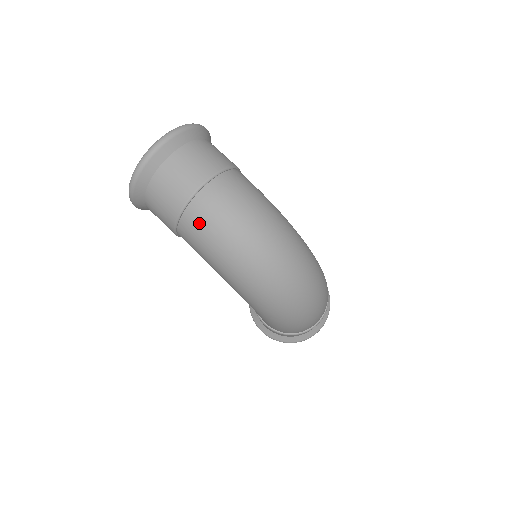
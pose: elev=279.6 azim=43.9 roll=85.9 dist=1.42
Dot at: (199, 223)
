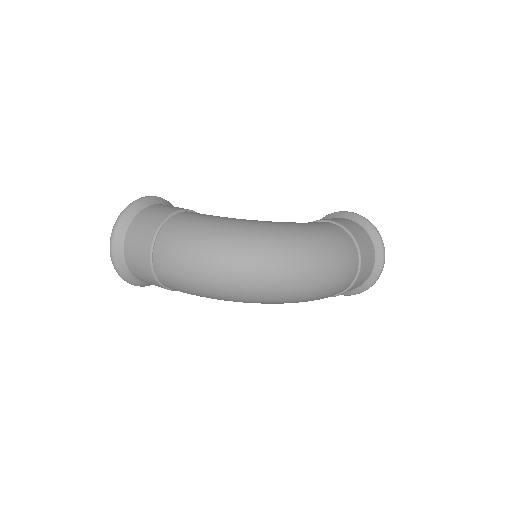
Dot at: (170, 281)
